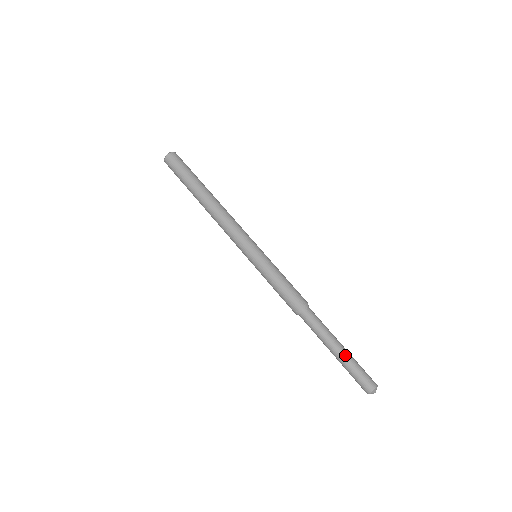
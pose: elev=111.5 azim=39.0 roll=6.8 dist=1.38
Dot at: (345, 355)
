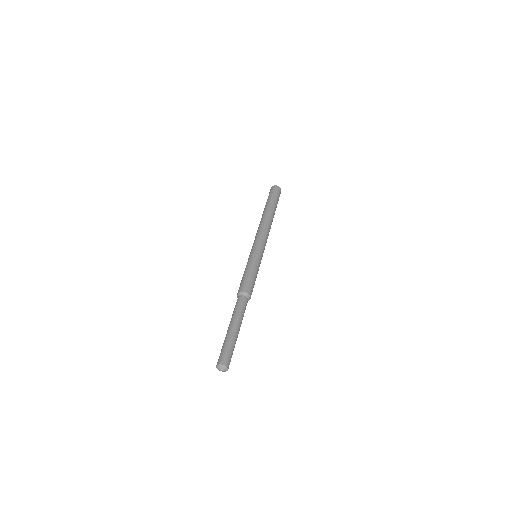
Dot at: (228, 334)
